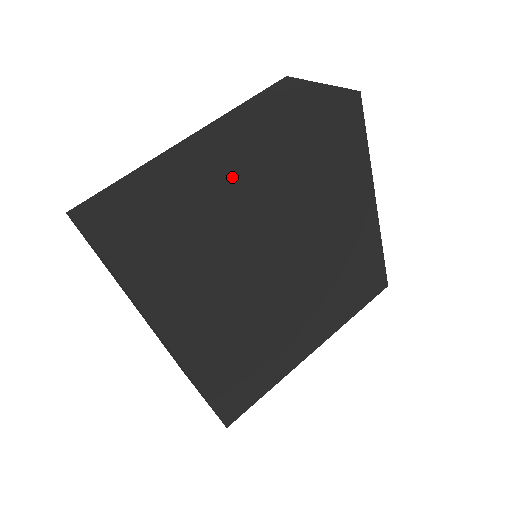
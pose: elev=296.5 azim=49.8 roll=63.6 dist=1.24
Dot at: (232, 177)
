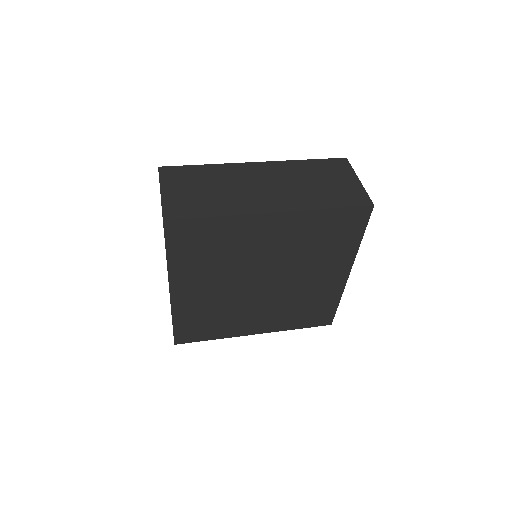
Dot at: (262, 213)
